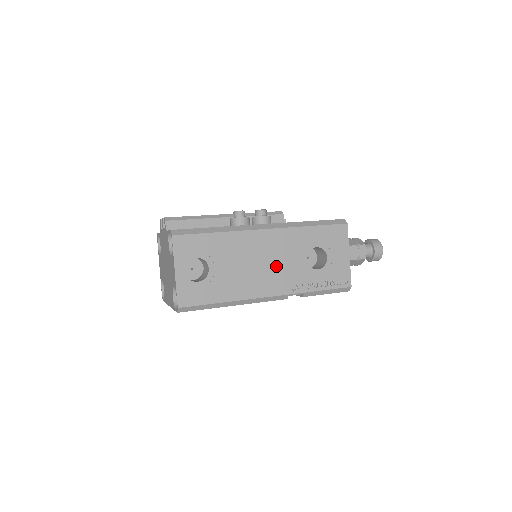
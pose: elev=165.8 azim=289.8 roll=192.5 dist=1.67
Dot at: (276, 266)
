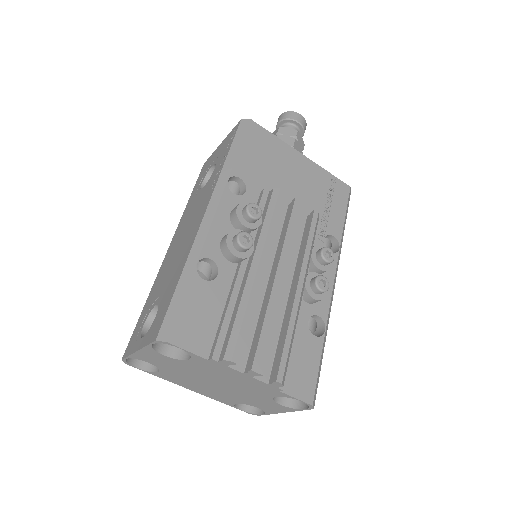
Dot at: occluded
